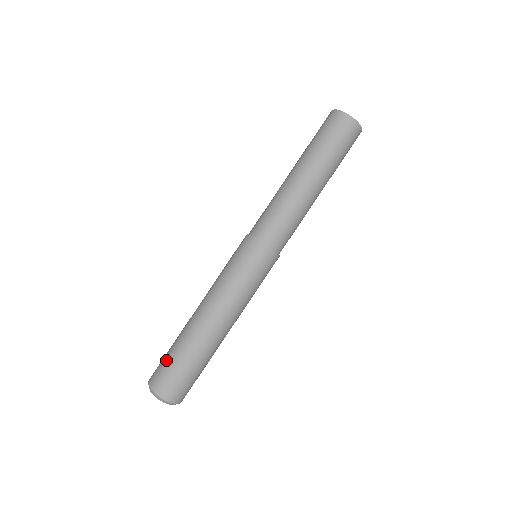
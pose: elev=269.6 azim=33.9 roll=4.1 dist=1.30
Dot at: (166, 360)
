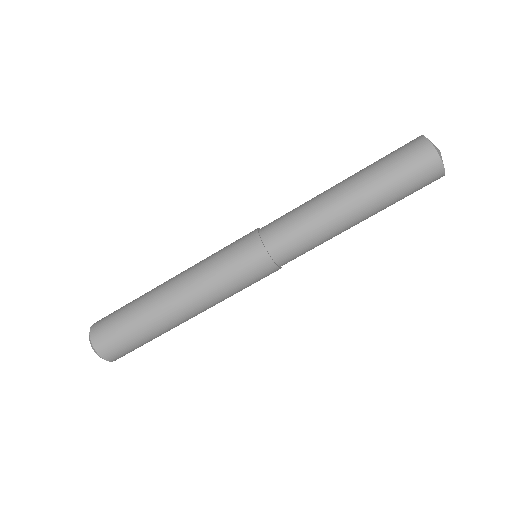
Dot at: (118, 310)
